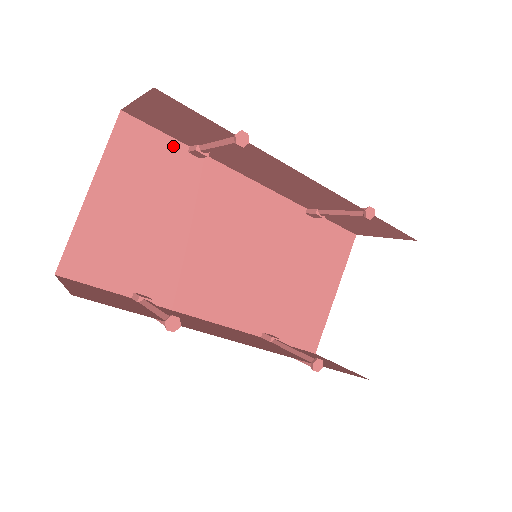
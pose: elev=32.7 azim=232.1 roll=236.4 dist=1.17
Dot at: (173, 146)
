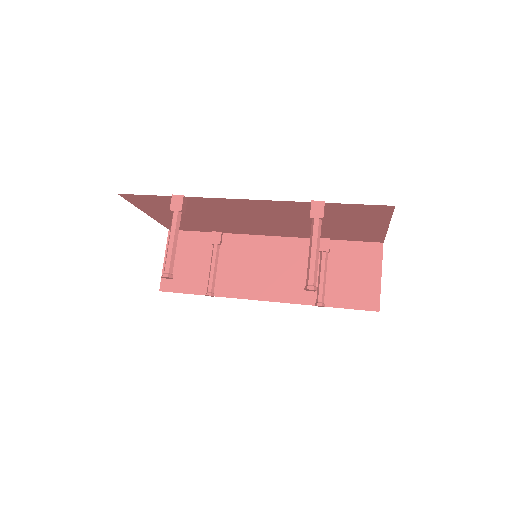
Dot at: (164, 198)
